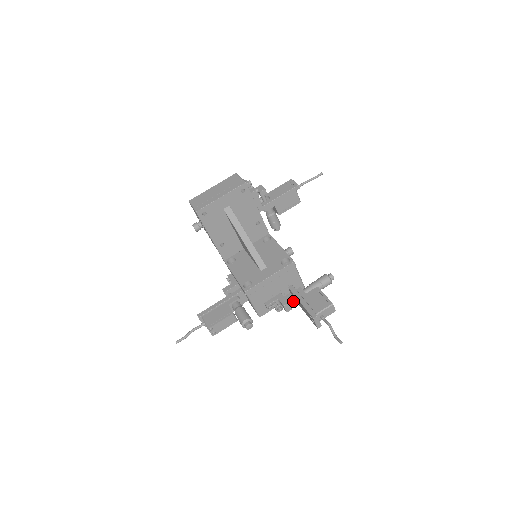
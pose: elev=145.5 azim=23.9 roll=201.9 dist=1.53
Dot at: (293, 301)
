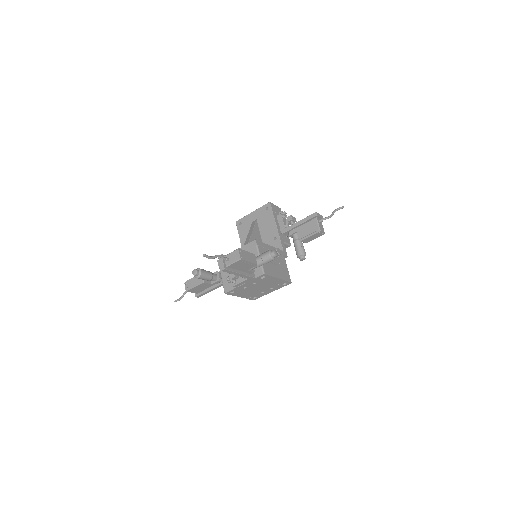
Dot at: occluded
